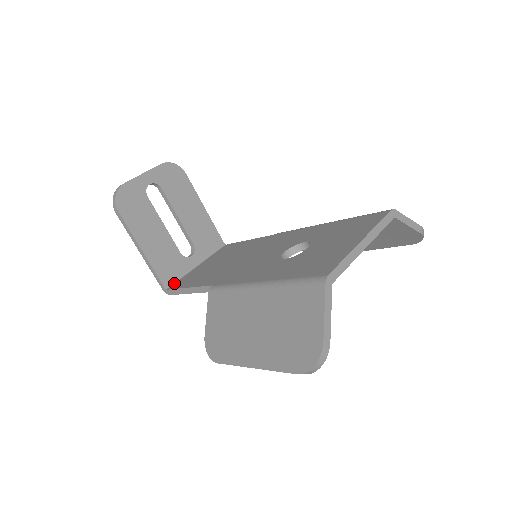
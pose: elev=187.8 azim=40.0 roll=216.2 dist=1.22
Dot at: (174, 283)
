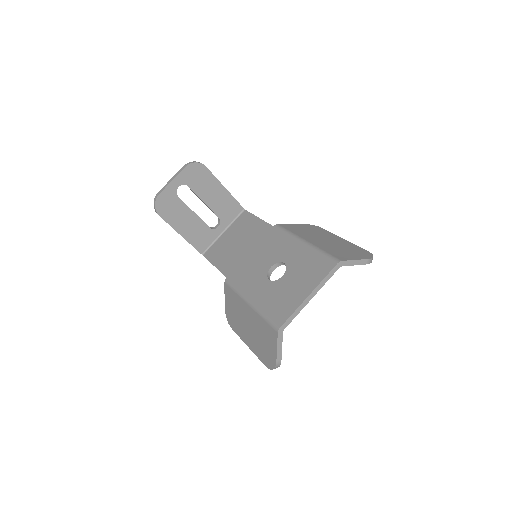
Dot at: (207, 249)
